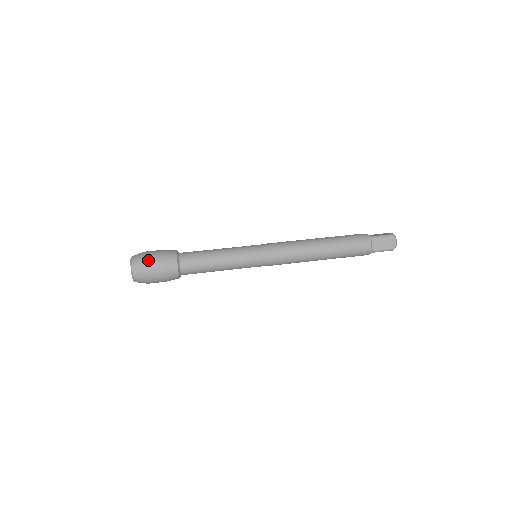
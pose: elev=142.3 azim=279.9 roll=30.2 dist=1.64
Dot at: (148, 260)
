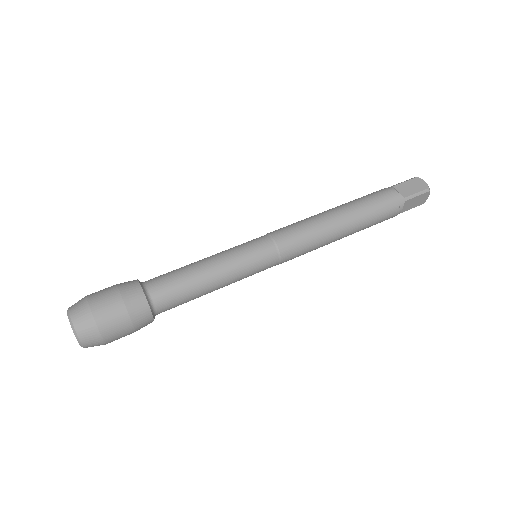
Dot at: (93, 294)
